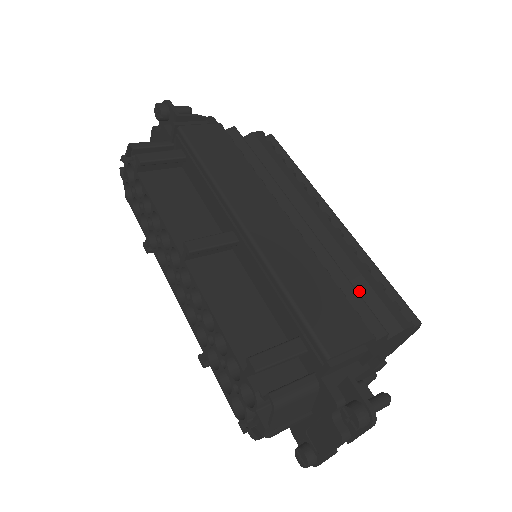
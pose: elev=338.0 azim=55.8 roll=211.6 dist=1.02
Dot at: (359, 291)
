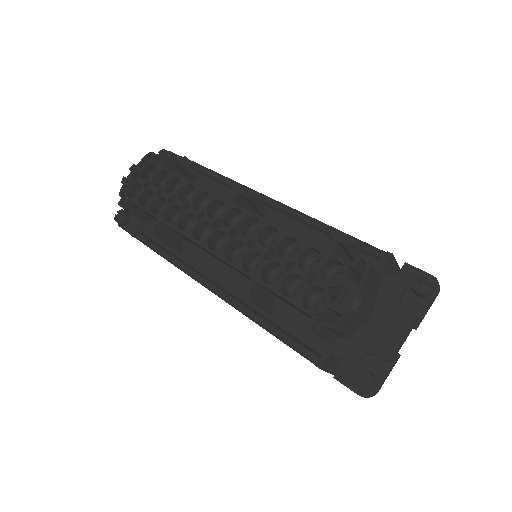
Dot at: occluded
